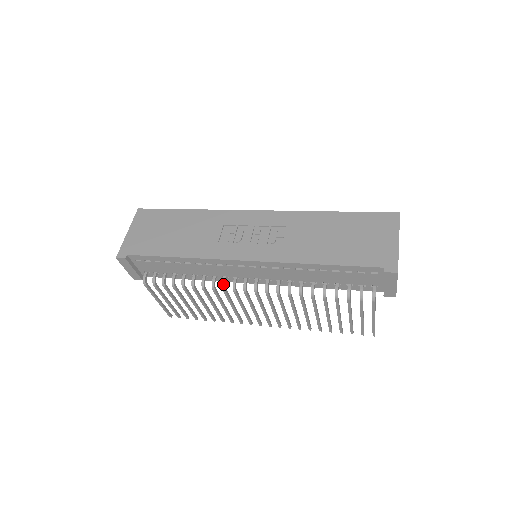
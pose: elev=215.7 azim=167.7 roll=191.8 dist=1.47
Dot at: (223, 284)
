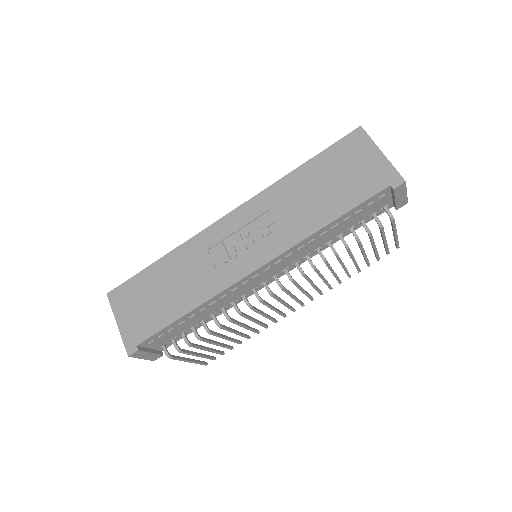
Dot at: (247, 303)
